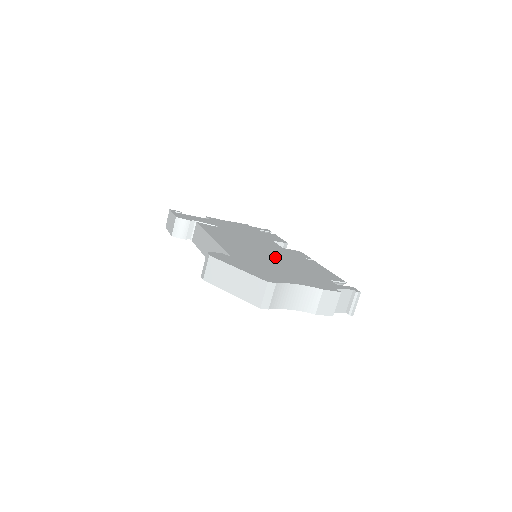
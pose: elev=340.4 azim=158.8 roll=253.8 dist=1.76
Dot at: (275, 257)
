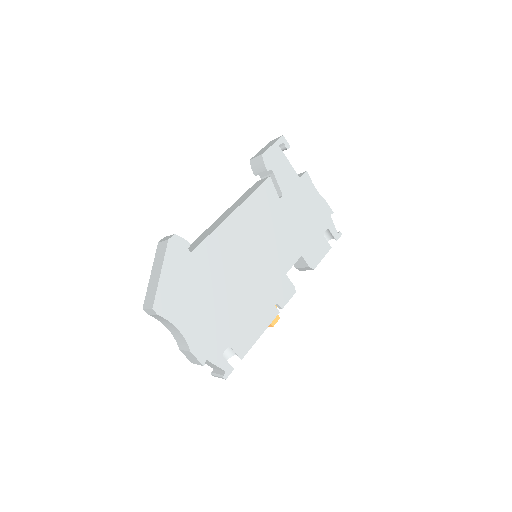
Dot at: (241, 282)
